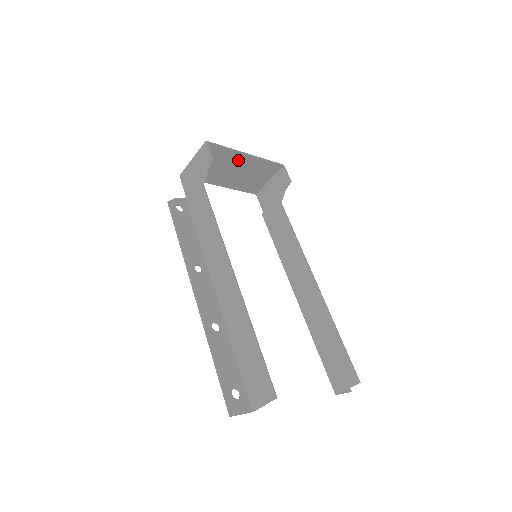
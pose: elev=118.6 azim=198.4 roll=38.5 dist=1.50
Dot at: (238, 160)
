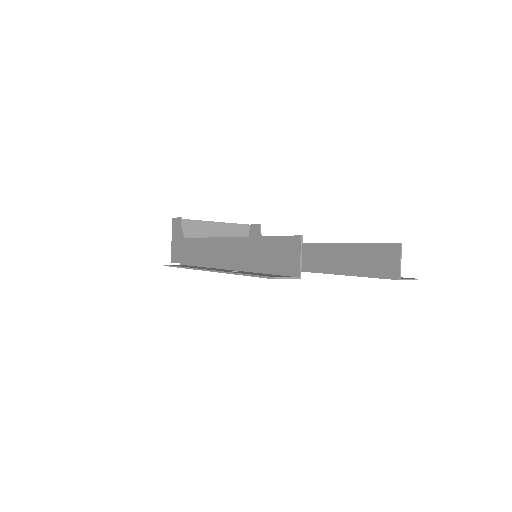
Dot at: (209, 230)
